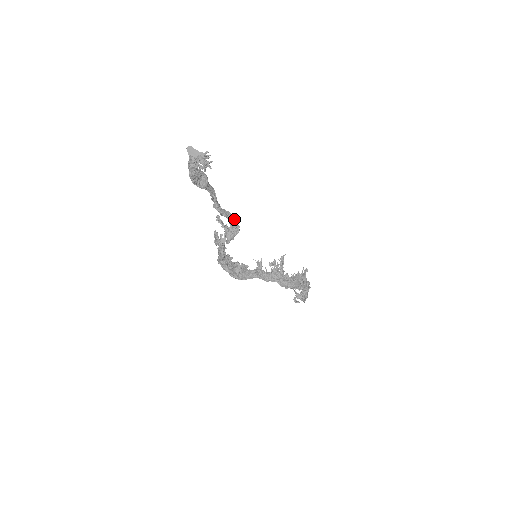
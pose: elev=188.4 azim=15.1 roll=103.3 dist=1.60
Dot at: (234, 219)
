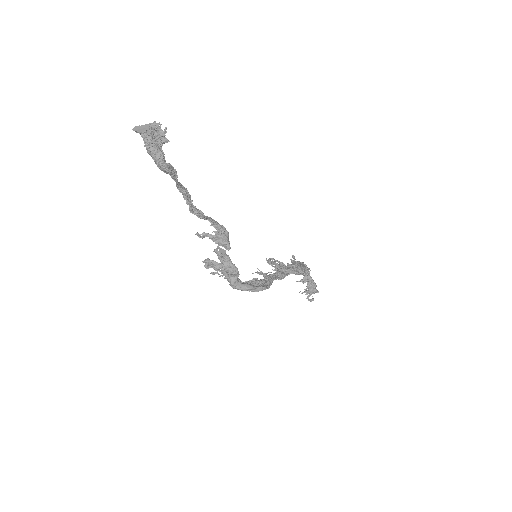
Dot at: (214, 220)
